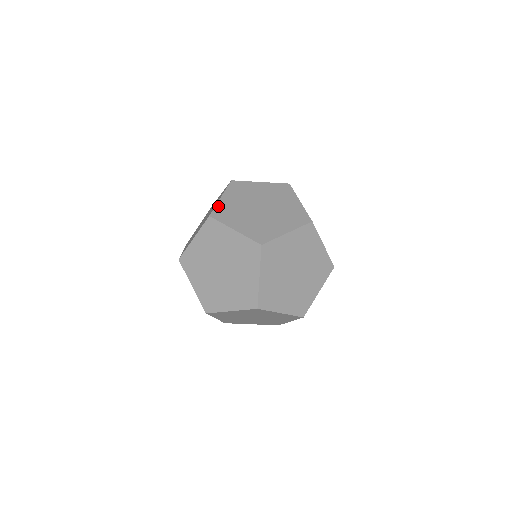
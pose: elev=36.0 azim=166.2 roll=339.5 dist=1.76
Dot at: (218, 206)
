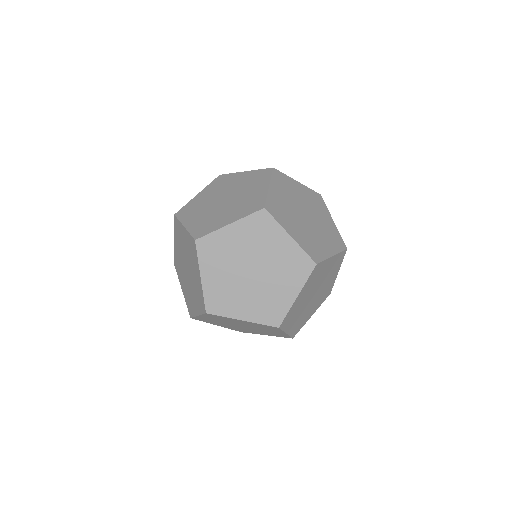
Dot at: (270, 197)
